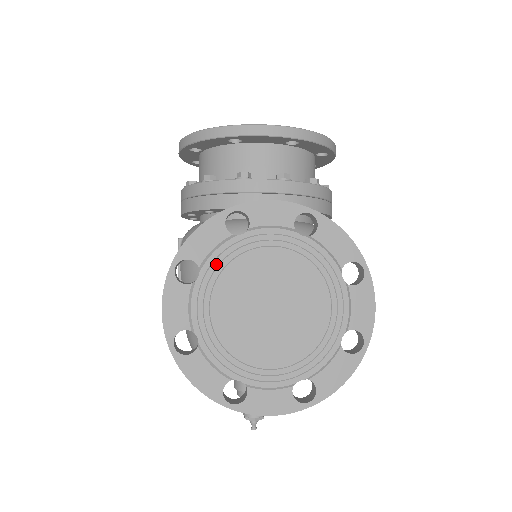
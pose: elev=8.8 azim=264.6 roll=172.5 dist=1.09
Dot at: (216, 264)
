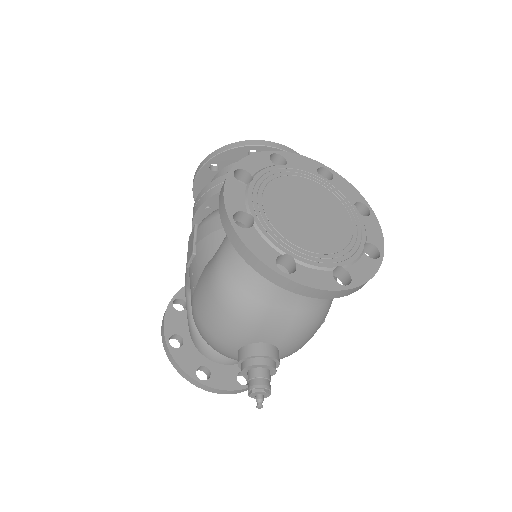
Dot at: (265, 176)
